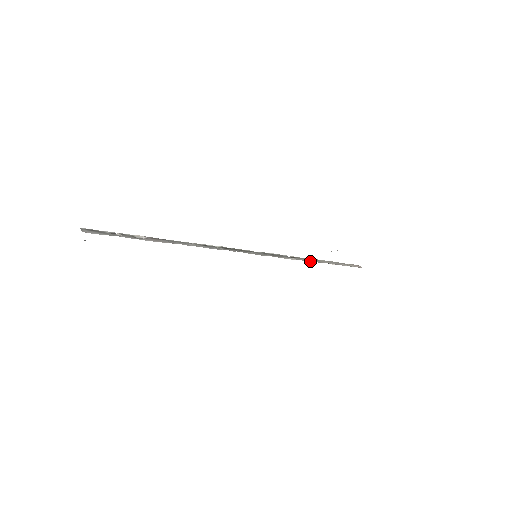
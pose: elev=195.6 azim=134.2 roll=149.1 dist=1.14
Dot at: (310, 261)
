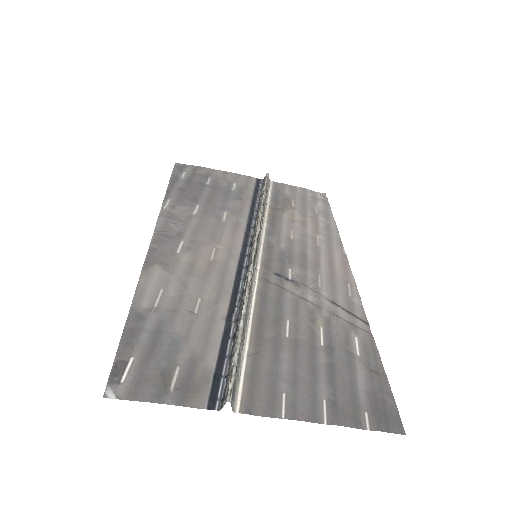
Dot at: (264, 214)
